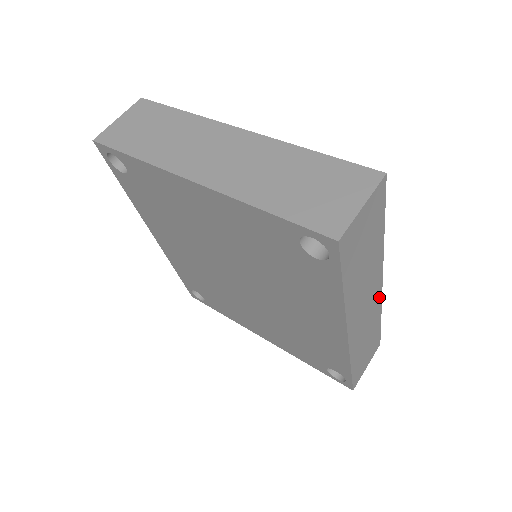
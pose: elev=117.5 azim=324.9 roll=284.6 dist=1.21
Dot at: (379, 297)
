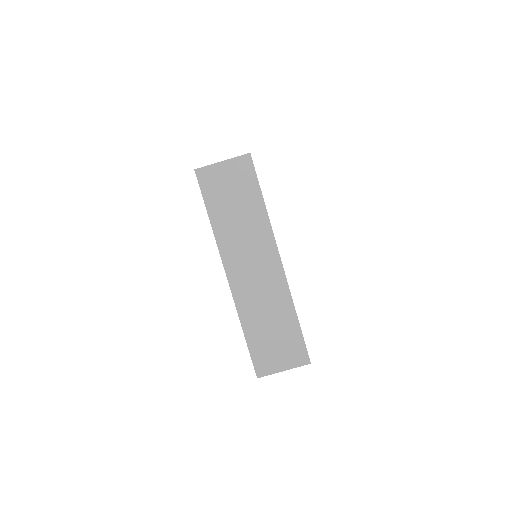
Dot at: occluded
